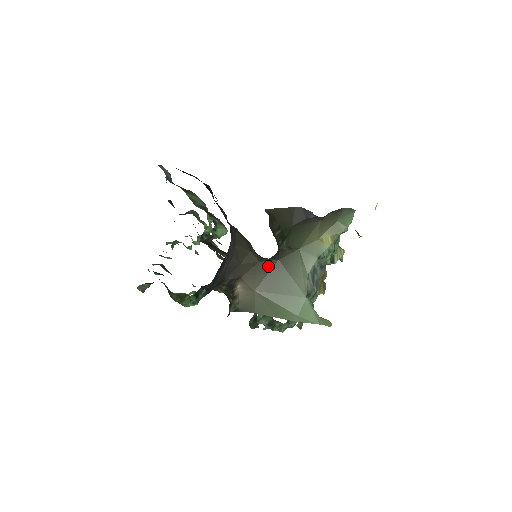
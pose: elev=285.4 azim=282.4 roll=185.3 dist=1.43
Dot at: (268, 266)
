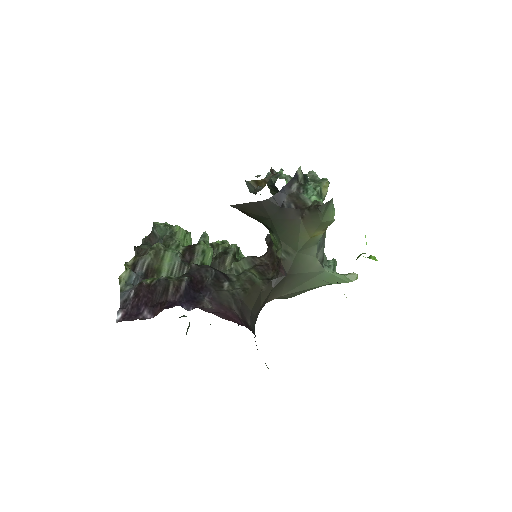
Dot at: (281, 283)
